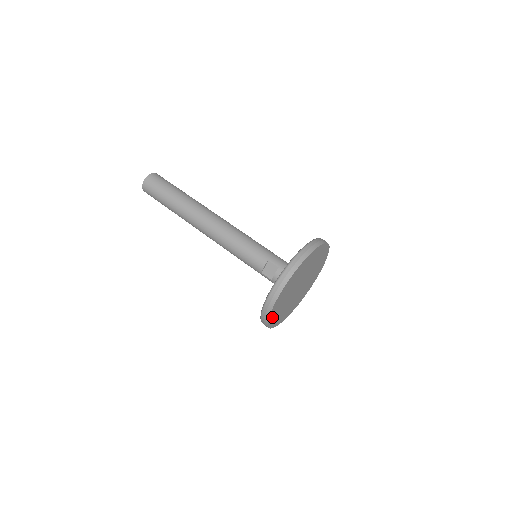
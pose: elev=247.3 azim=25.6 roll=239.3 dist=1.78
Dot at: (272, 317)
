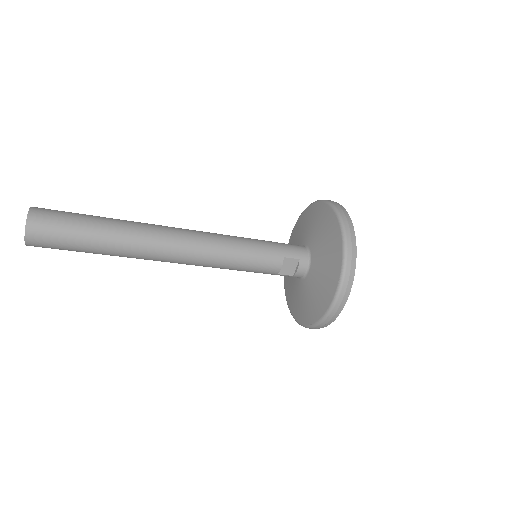
Dot at: occluded
